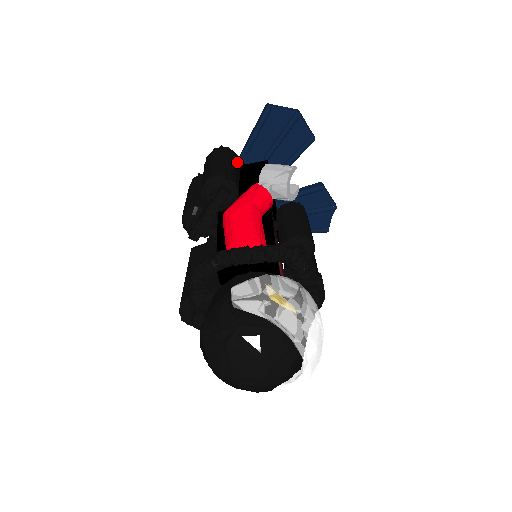
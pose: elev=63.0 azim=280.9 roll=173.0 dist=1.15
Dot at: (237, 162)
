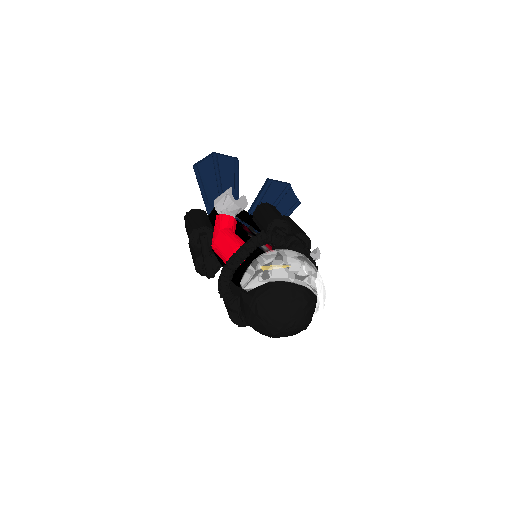
Dot at: (202, 213)
